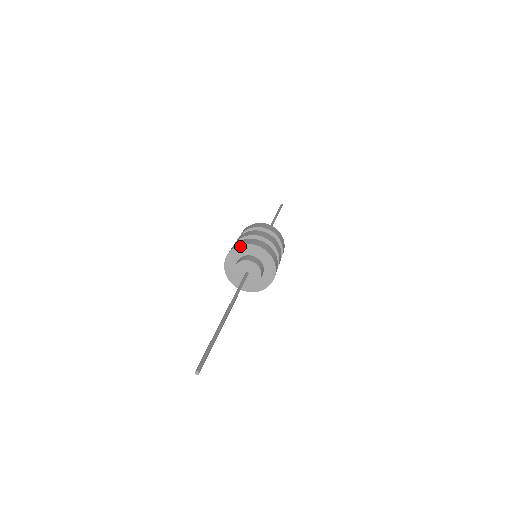
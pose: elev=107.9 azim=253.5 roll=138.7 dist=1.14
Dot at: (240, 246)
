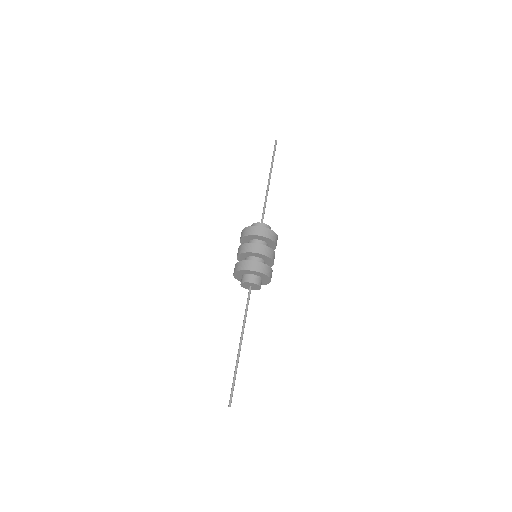
Dot at: (244, 270)
